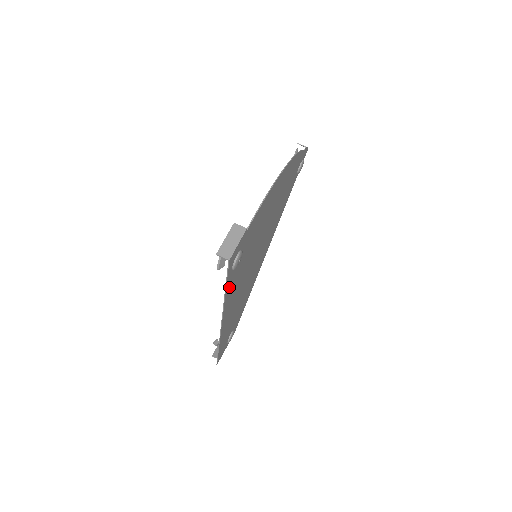
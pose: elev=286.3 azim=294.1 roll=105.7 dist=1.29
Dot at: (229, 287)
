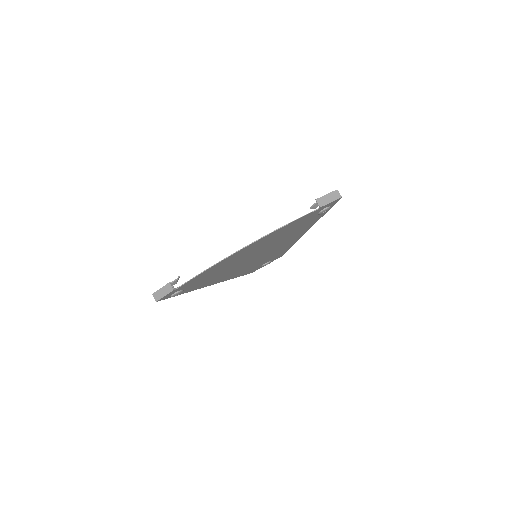
Dot at: (189, 290)
